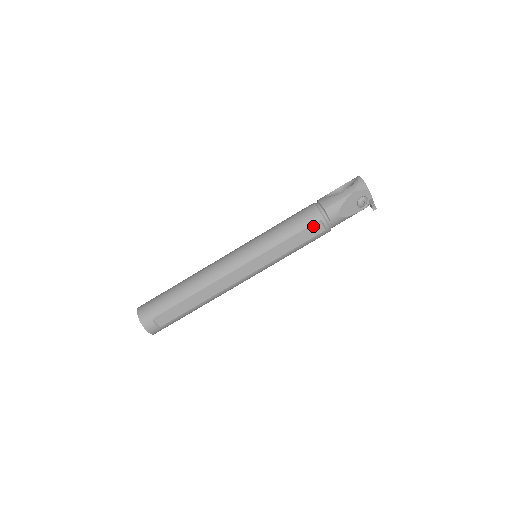
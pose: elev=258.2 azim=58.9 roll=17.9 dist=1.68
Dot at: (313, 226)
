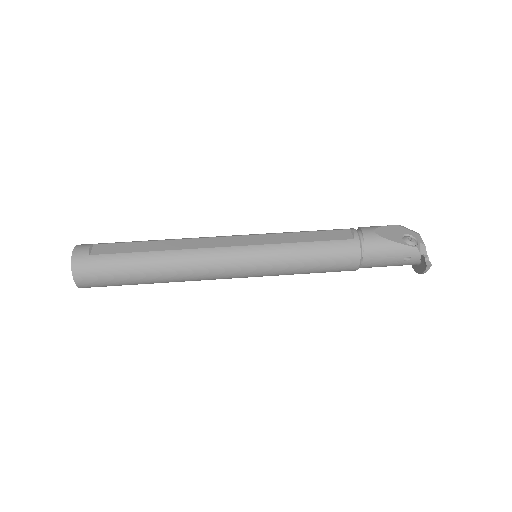
Dot at: (339, 232)
